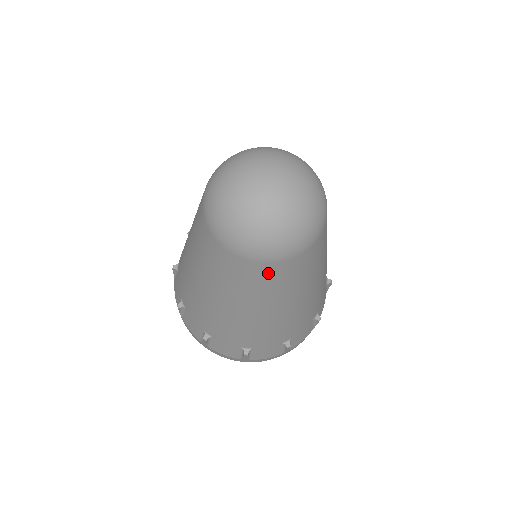
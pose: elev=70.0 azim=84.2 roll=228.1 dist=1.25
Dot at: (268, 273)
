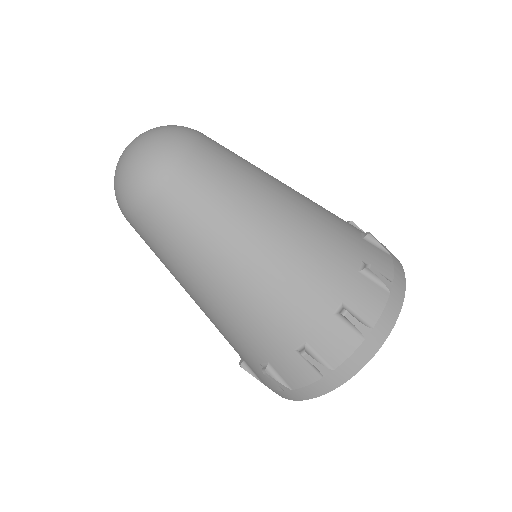
Dot at: (195, 180)
